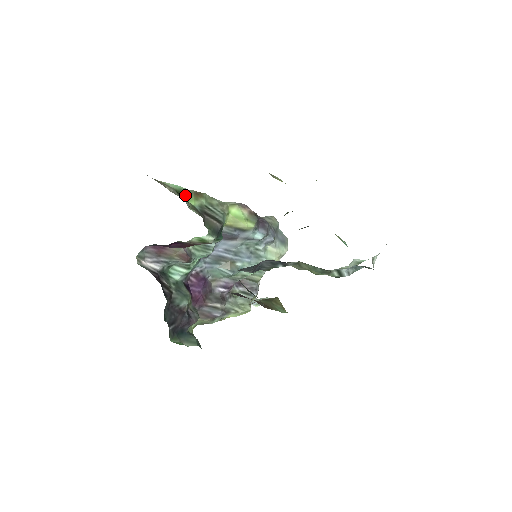
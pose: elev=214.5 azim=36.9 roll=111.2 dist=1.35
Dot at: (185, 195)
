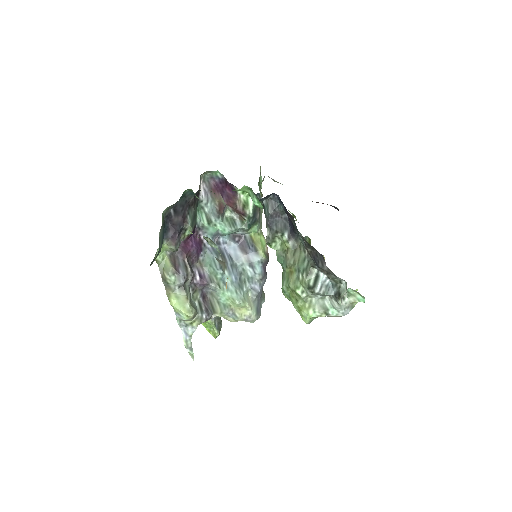
Dot at: (259, 187)
